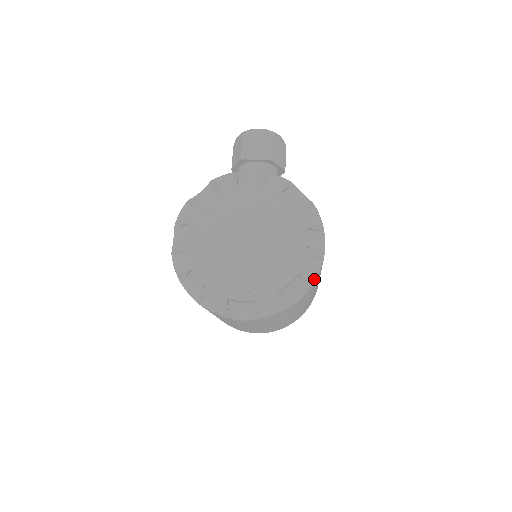
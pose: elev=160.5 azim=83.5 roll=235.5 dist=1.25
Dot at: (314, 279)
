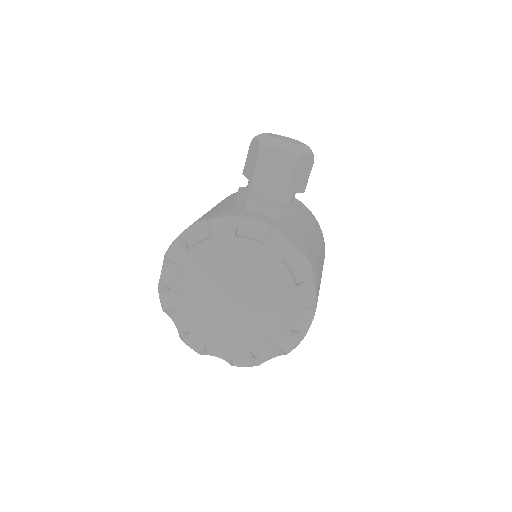
Dot at: (291, 350)
